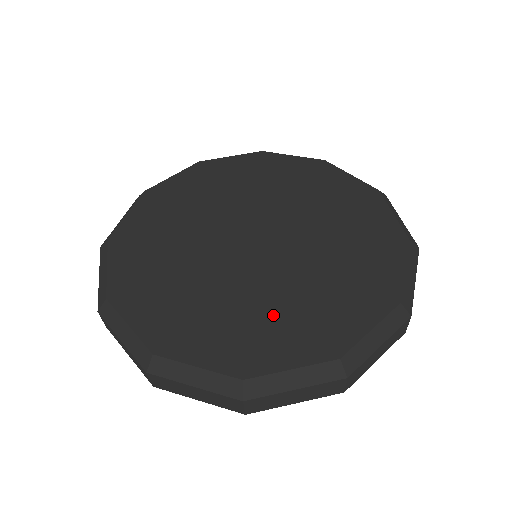
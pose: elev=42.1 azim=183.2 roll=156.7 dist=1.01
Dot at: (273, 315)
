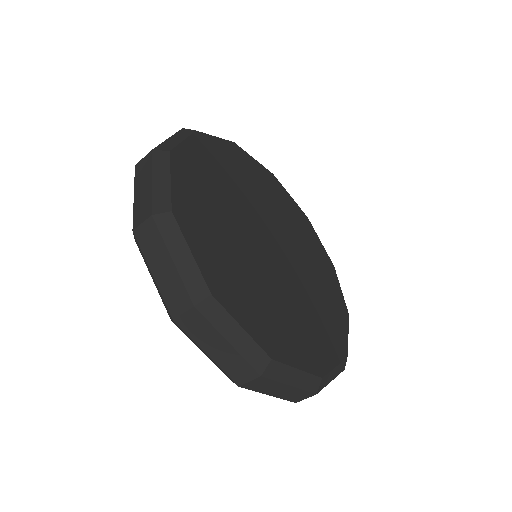
Dot at: (254, 290)
